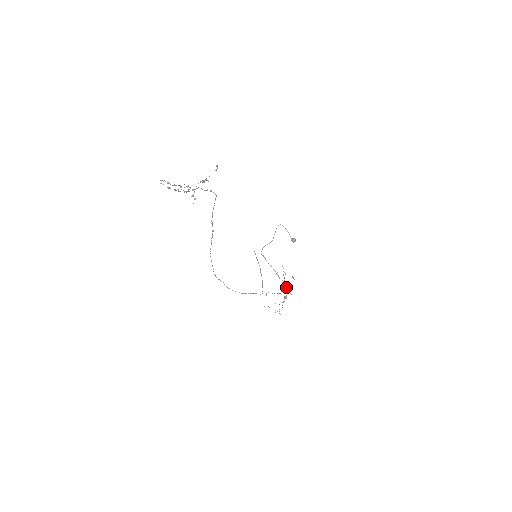
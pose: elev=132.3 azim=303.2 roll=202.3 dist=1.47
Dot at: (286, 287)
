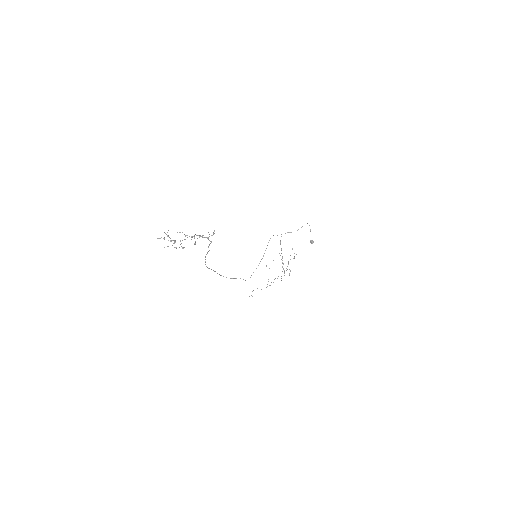
Dot at: occluded
